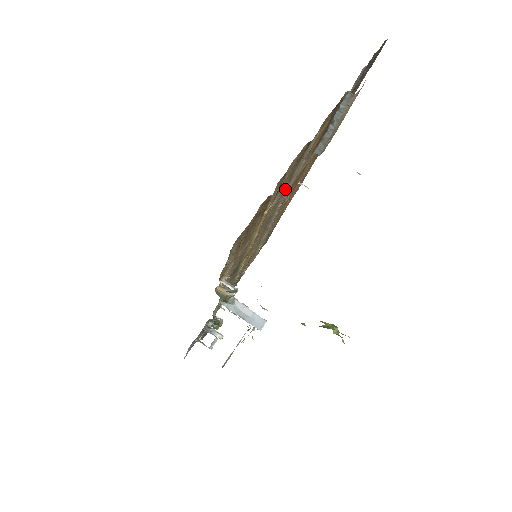
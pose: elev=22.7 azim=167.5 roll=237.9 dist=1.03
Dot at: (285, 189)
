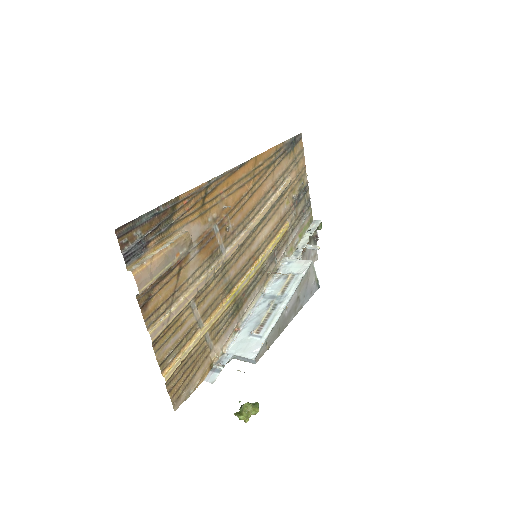
Dot at: (194, 297)
